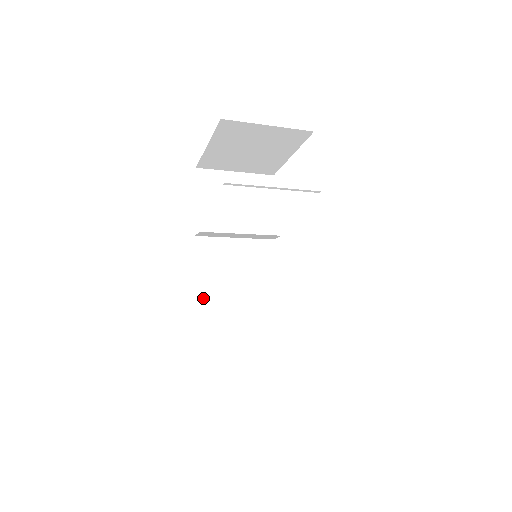
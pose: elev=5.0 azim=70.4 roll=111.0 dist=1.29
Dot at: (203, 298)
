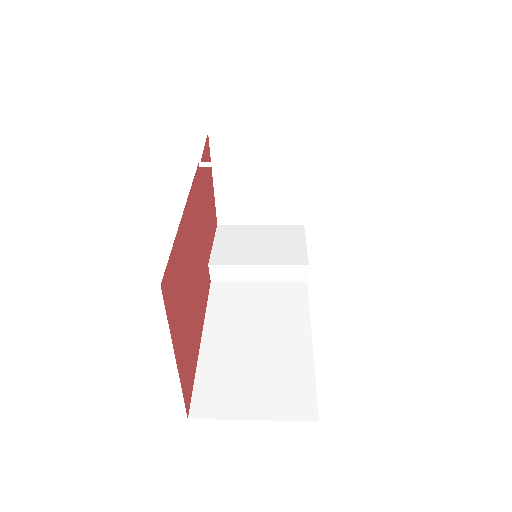
Dot at: (210, 337)
